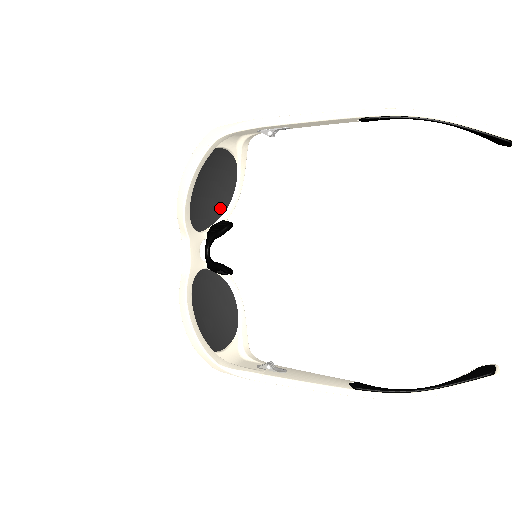
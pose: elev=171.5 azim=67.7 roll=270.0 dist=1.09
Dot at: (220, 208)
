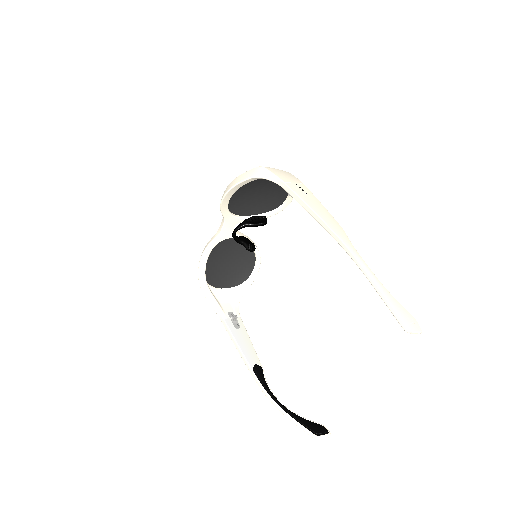
Dot at: (268, 207)
